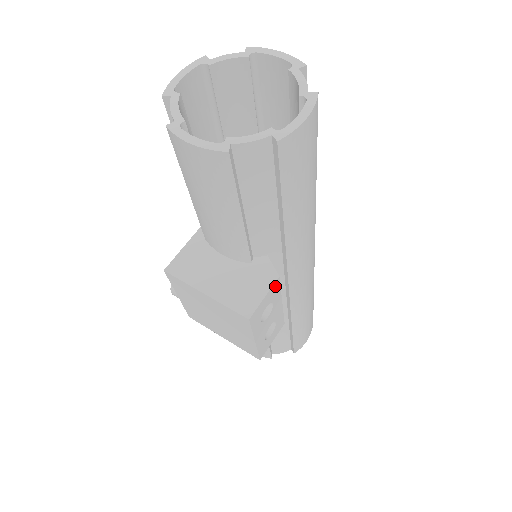
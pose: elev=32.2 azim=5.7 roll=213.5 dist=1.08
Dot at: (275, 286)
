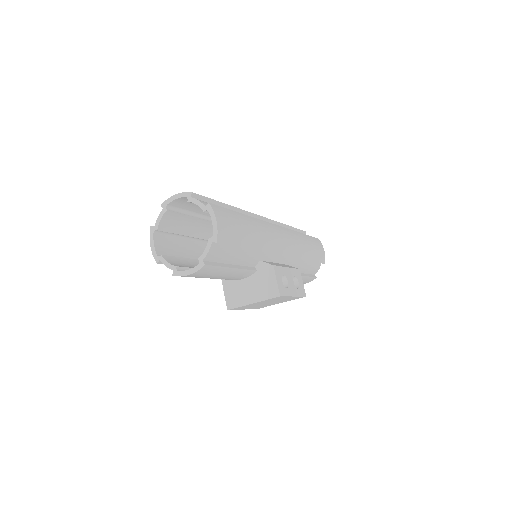
Dot at: (276, 270)
